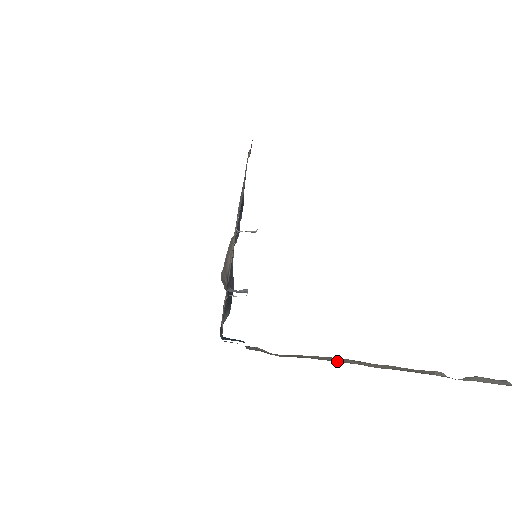
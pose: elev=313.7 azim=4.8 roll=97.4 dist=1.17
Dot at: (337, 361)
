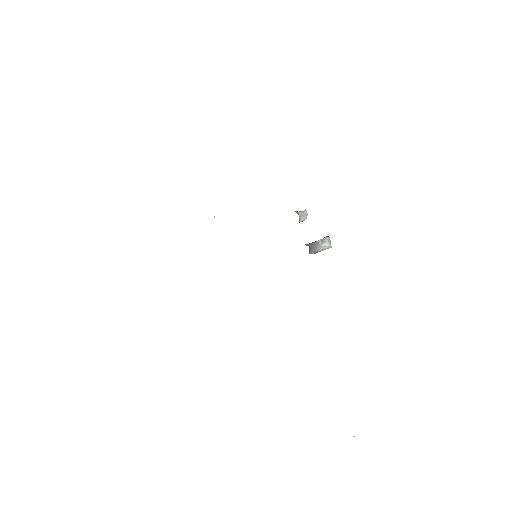
Dot at: occluded
